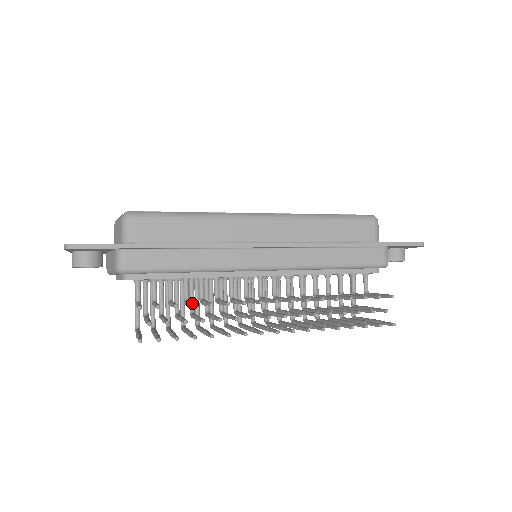
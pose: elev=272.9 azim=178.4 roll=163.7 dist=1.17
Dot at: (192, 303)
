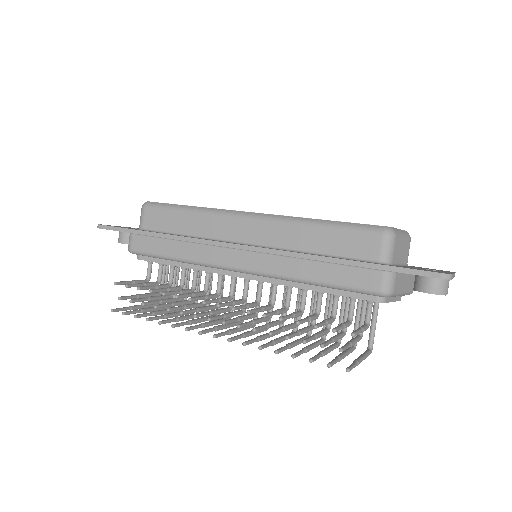
Dot at: (151, 289)
